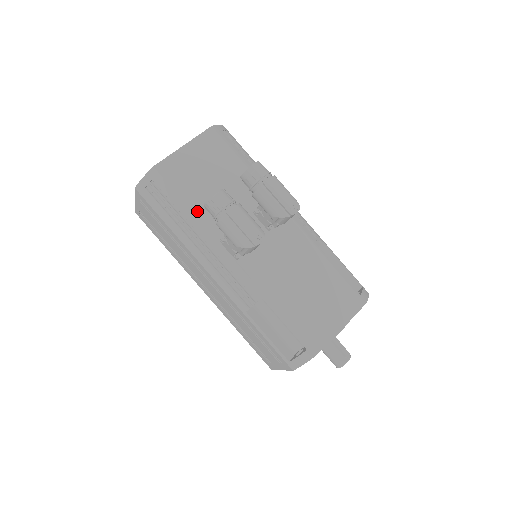
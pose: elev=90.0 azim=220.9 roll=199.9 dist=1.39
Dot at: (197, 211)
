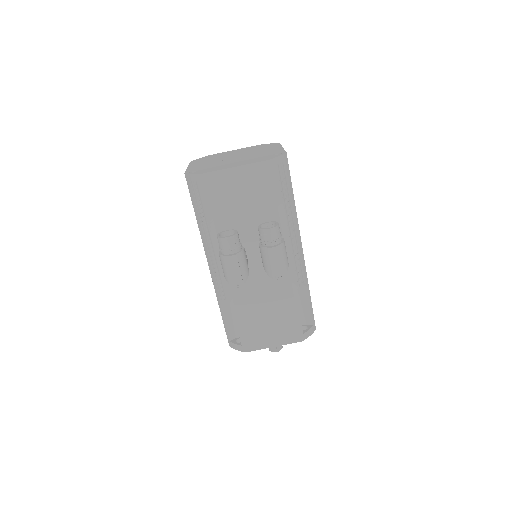
Dot at: (218, 223)
